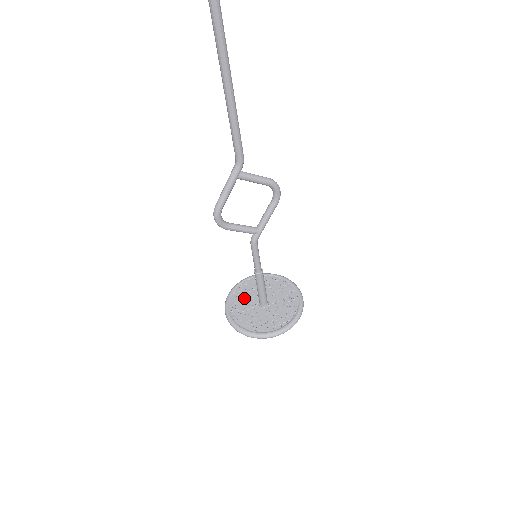
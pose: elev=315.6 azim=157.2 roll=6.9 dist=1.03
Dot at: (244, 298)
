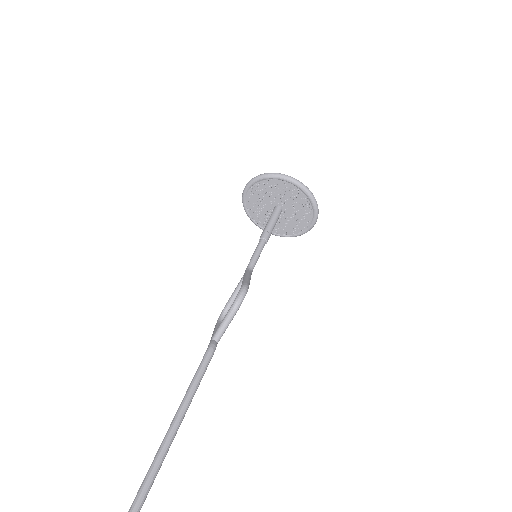
Dot at: (260, 212)
